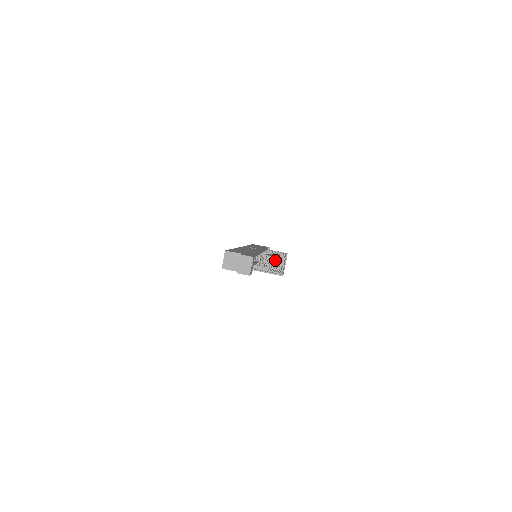
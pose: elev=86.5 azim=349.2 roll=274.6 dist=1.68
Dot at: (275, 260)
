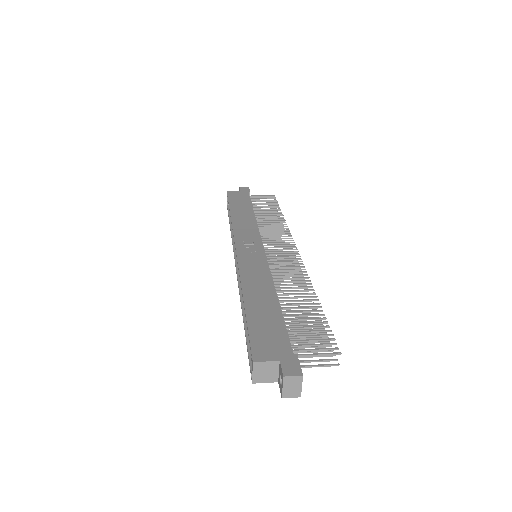
Dot at: (308, 311)
